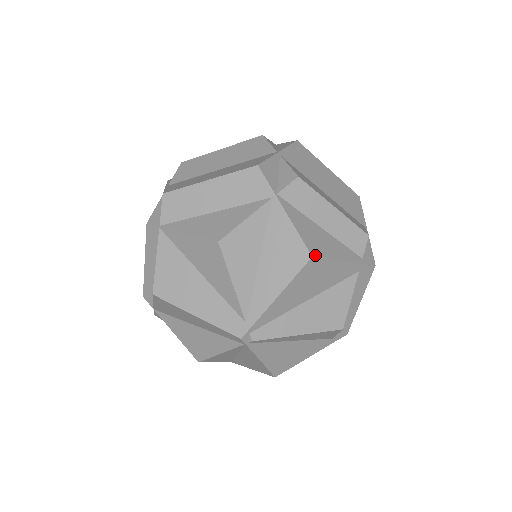
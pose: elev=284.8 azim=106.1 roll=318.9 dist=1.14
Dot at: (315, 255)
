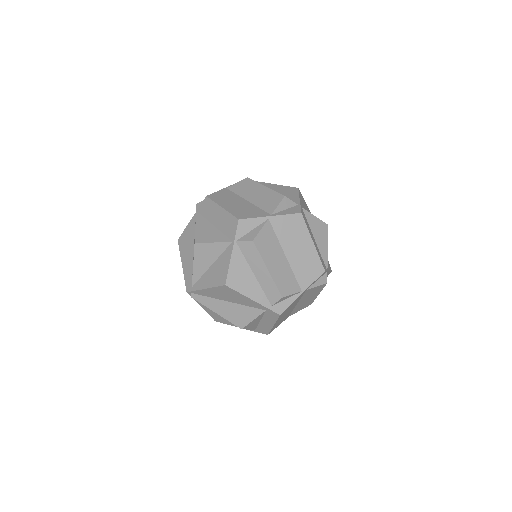
Dot at: (229, 285)
